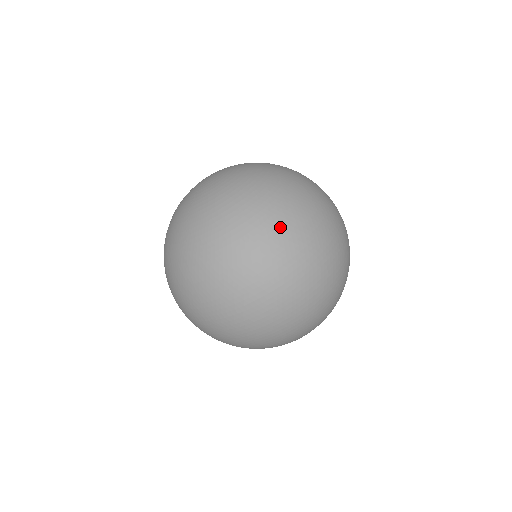
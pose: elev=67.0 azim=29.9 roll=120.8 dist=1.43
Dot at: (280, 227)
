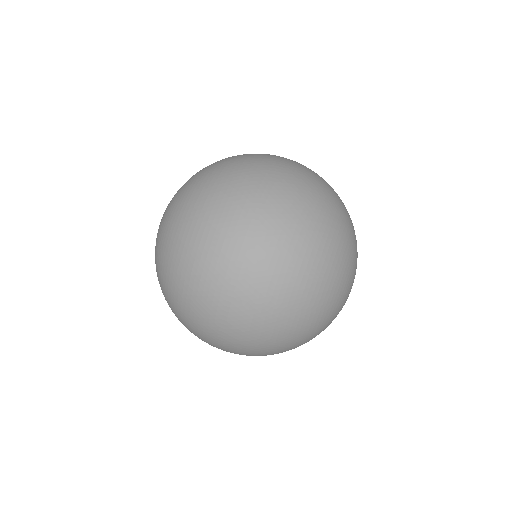
Dot at: (223, 173)
